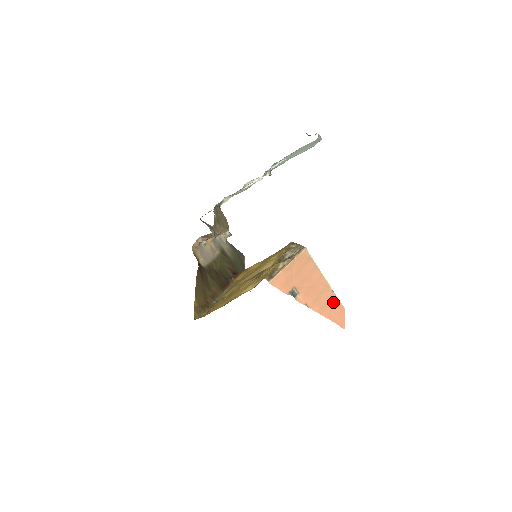
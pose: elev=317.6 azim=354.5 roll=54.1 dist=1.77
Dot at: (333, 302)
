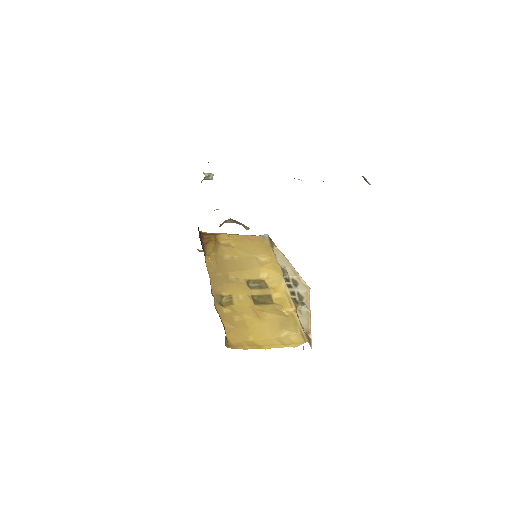
Dot at: occluded
